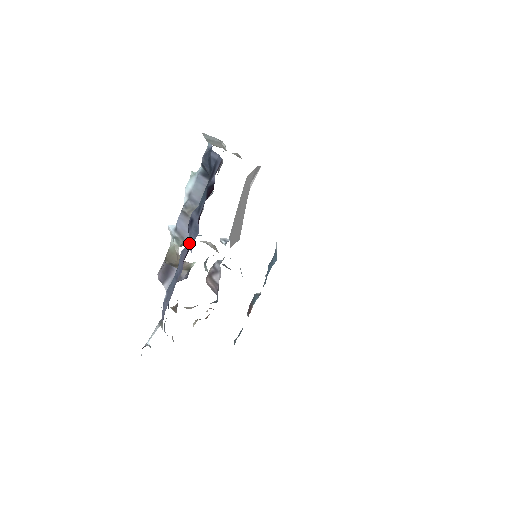
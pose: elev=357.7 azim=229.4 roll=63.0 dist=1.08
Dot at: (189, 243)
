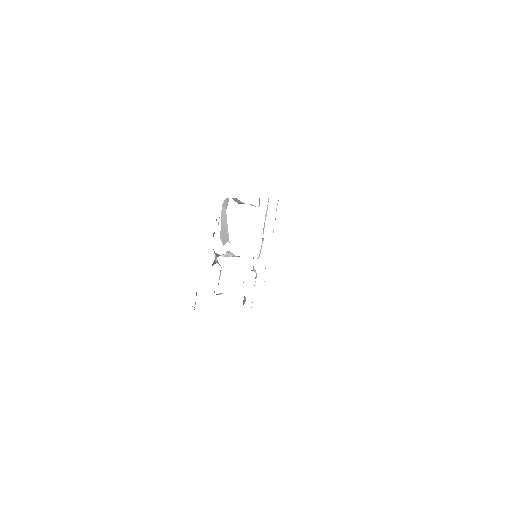
Dot at: occluded
